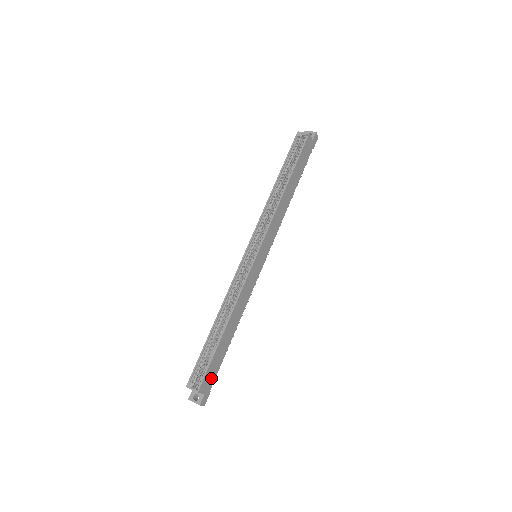
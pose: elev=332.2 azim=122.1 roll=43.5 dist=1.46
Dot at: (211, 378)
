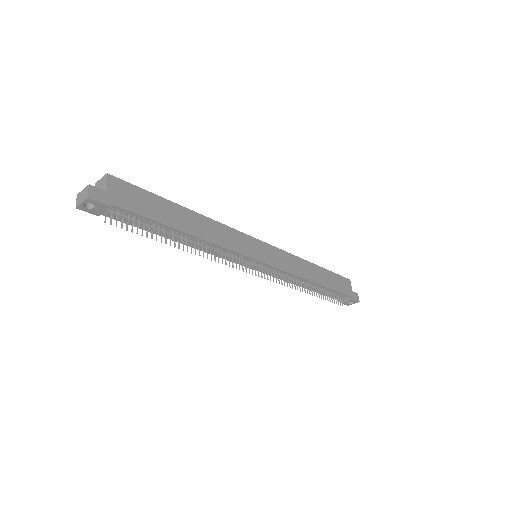
Dot at: (128, 201)
